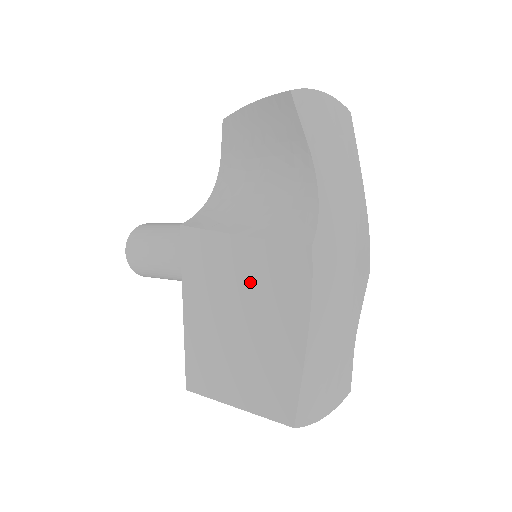
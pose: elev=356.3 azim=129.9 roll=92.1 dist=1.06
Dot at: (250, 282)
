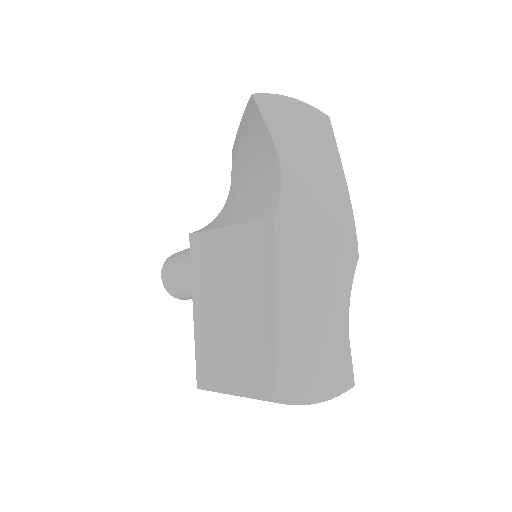
Dot at: (235, 267)
